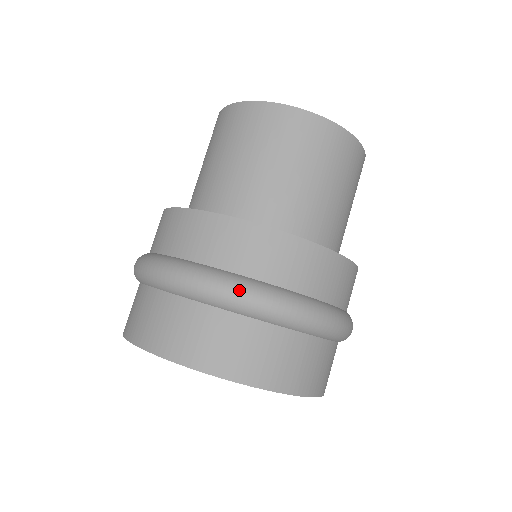
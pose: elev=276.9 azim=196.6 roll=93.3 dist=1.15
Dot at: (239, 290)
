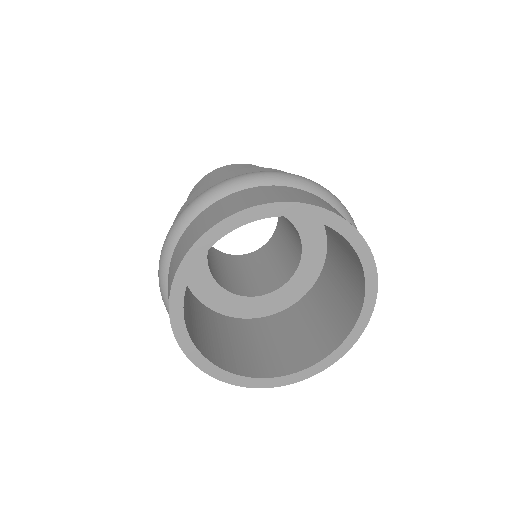
Dot at: occluded
